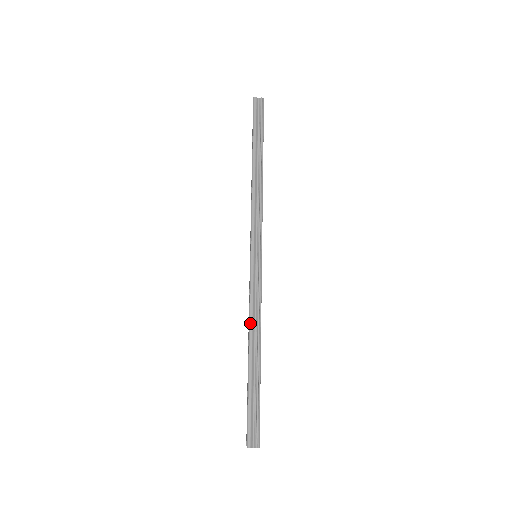
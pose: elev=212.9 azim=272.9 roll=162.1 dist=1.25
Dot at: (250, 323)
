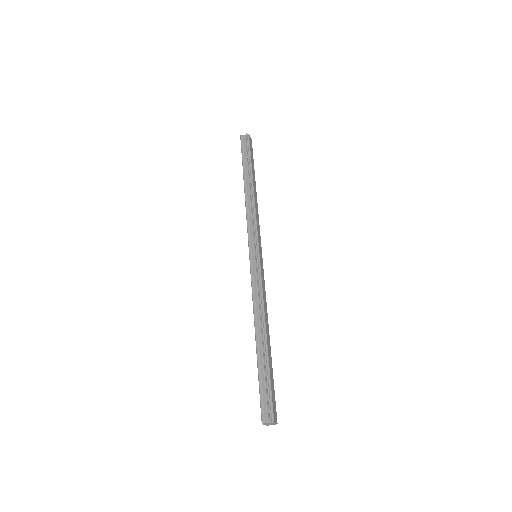
Dot at: (254, 311)
